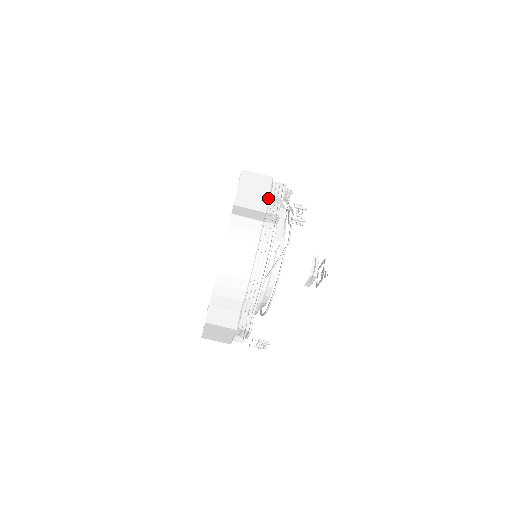
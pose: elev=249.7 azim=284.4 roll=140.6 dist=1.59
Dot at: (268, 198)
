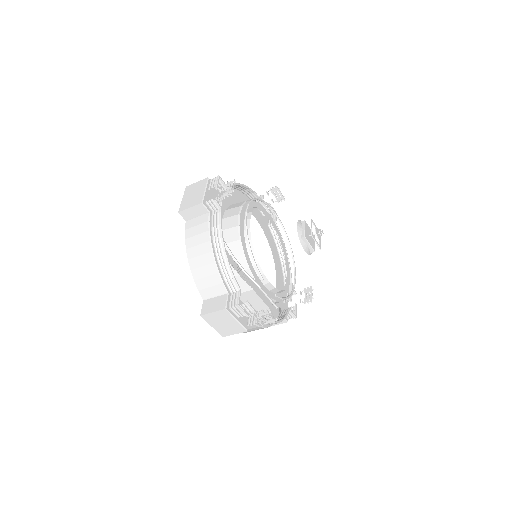
Dot at: (238, 323)
